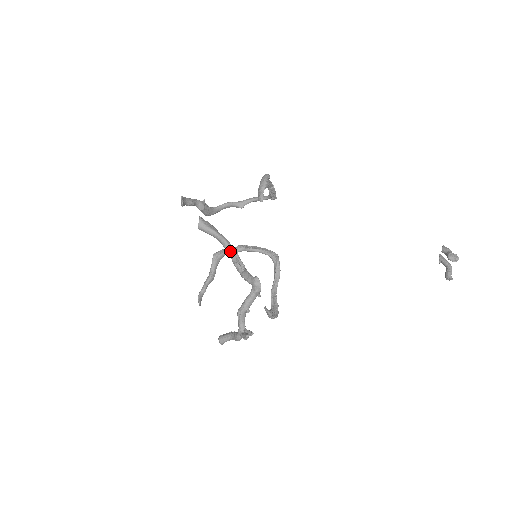
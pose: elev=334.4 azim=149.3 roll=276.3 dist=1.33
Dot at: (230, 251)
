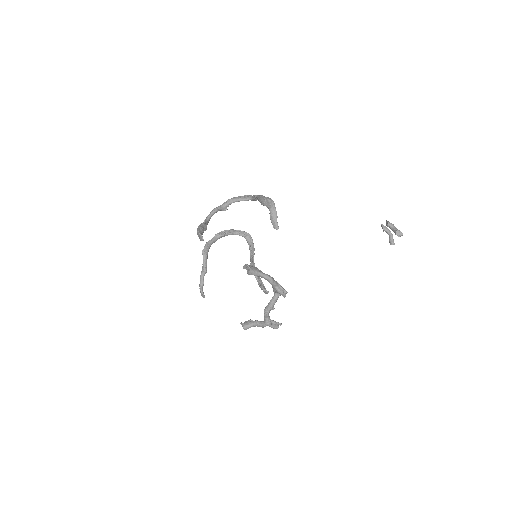
Dot at: (275, 285)
